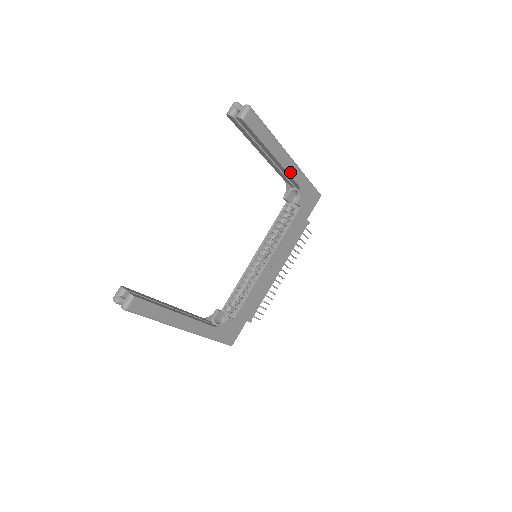
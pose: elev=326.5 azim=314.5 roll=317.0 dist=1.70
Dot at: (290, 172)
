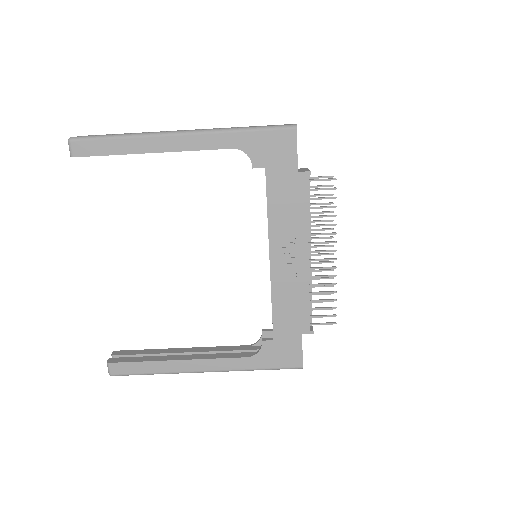
Dot at: (198, 147)
